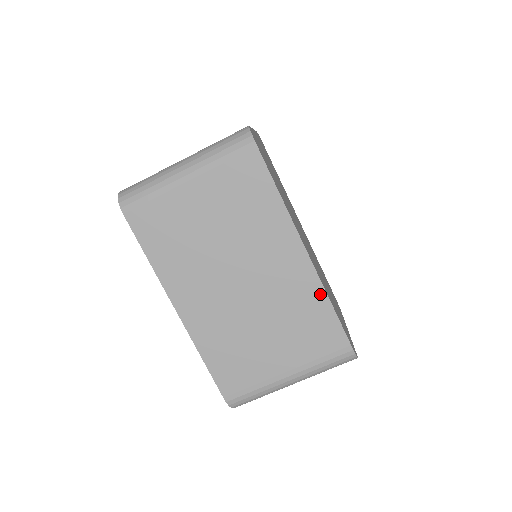
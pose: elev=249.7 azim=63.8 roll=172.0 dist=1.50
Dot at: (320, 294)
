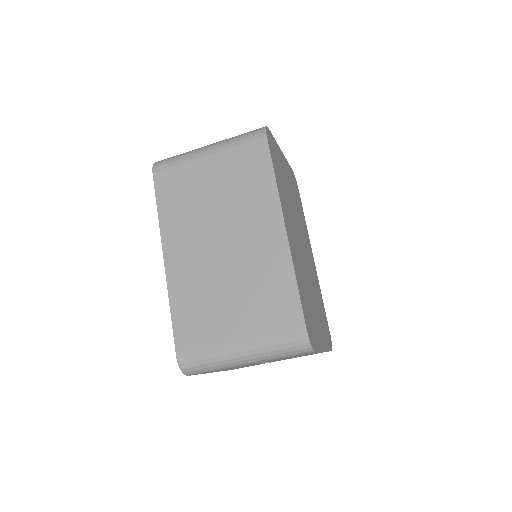
Dot at: (288, 269)
